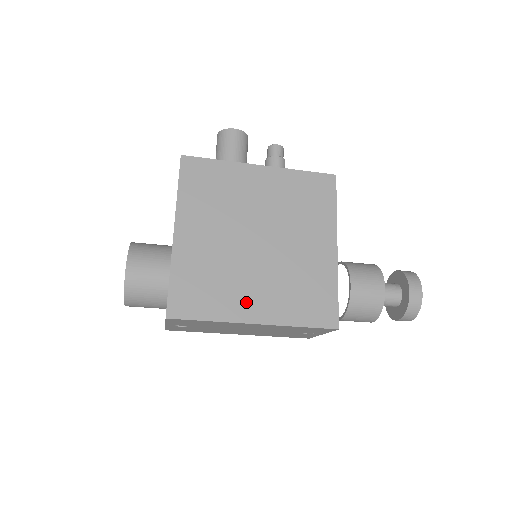
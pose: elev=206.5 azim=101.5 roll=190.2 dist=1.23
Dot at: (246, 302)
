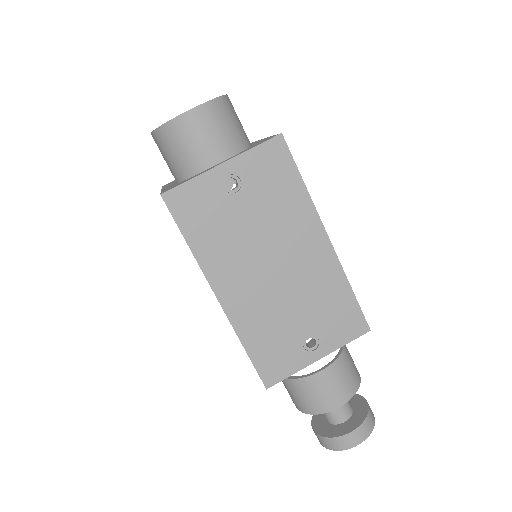
Dot at: occluded
